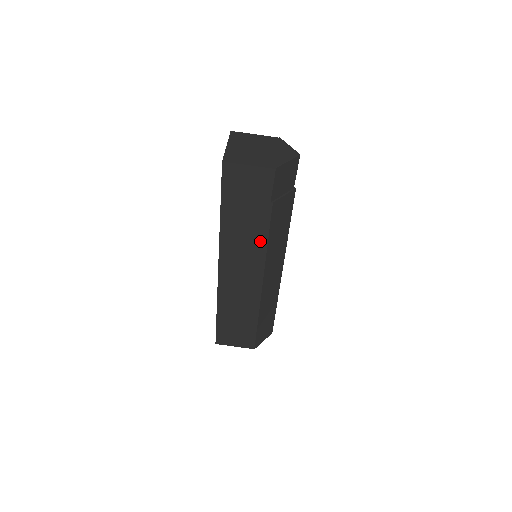
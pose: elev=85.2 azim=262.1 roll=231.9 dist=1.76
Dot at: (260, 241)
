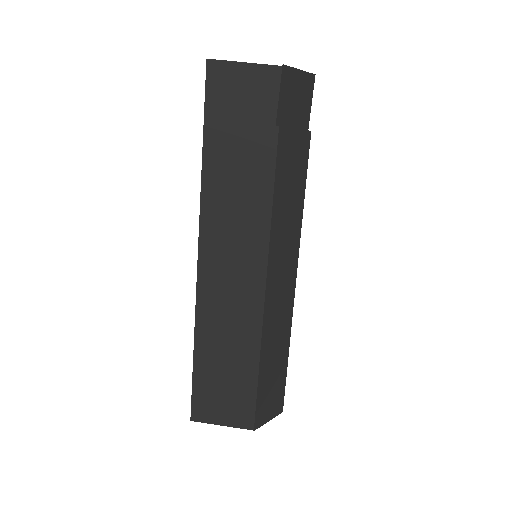
Dot at: (261, 200)
